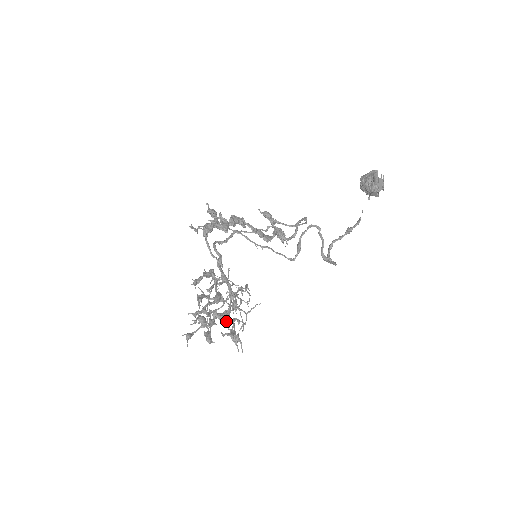
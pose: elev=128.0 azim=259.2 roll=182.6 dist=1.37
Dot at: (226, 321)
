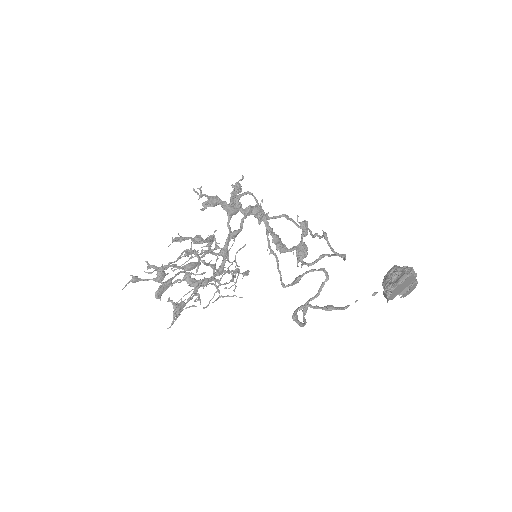
Dot at: (193, 289)
